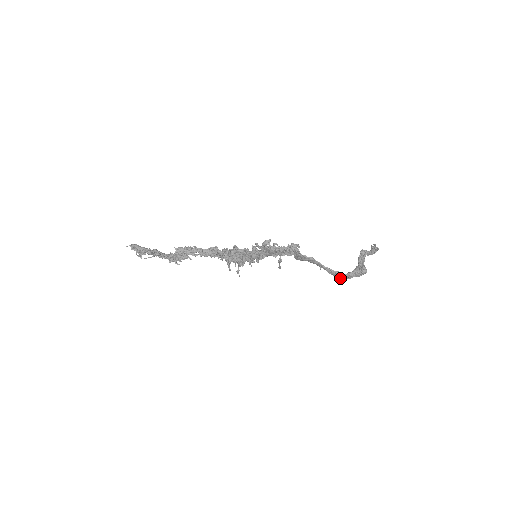
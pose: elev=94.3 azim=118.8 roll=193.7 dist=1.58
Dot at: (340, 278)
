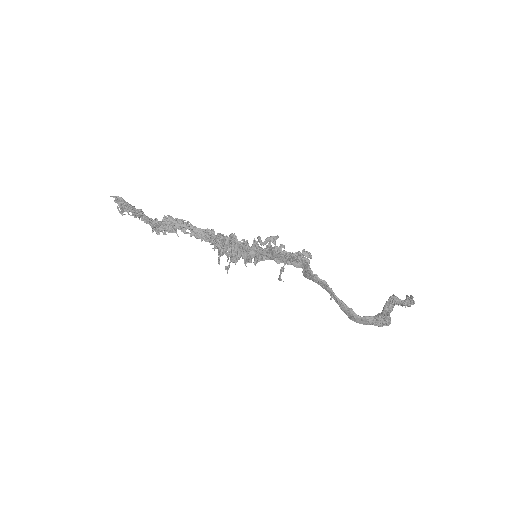
Dot at: (353, 320)
